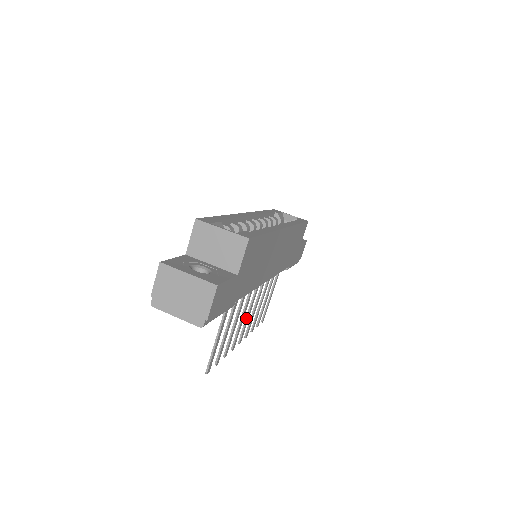
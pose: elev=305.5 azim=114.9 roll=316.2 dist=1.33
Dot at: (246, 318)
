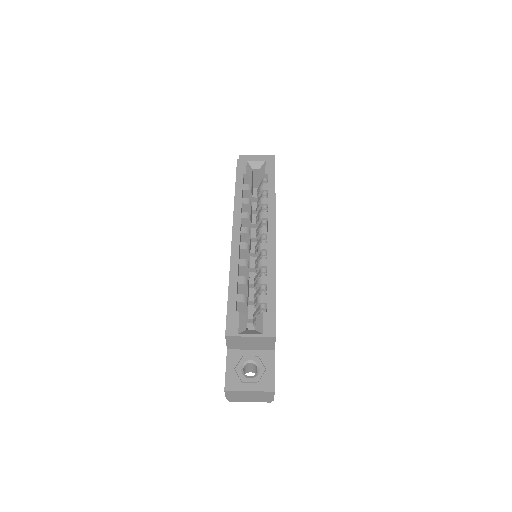
Dot at: occluded
